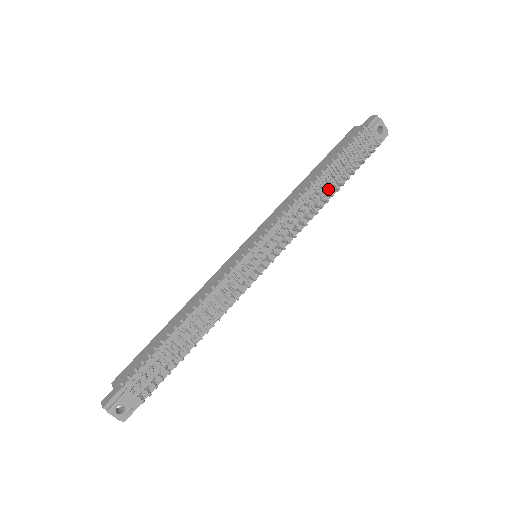
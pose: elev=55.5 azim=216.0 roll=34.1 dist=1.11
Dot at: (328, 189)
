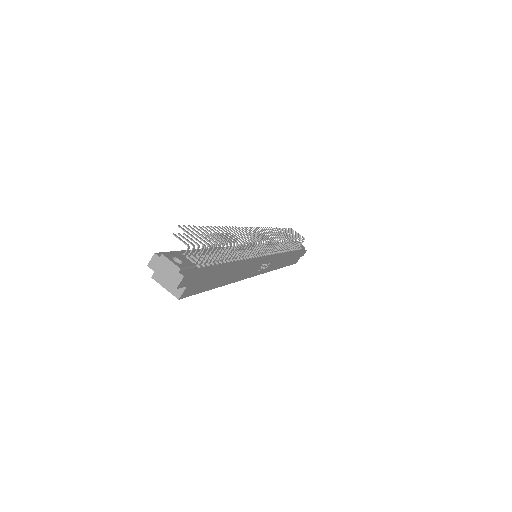
Dot at: occluded
